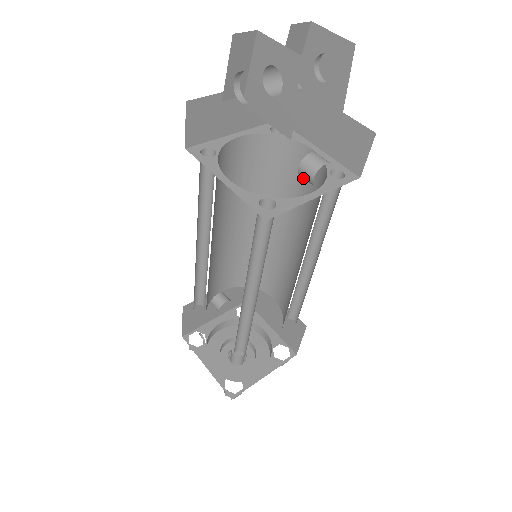
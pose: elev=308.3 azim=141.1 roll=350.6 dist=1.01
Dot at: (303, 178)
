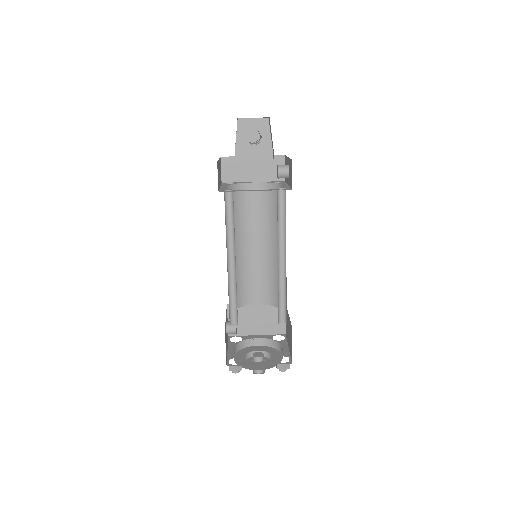
Dot at: (253, 202)
